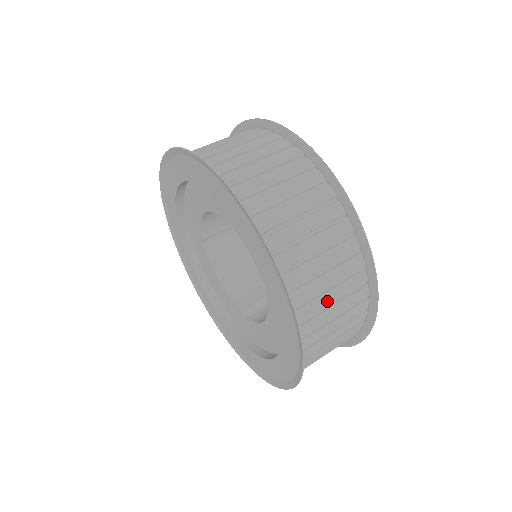
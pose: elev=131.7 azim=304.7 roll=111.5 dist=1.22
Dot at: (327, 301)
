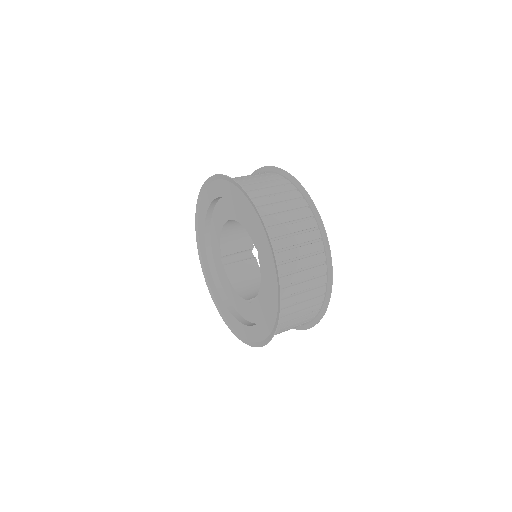
Dot at: (293, 242)
